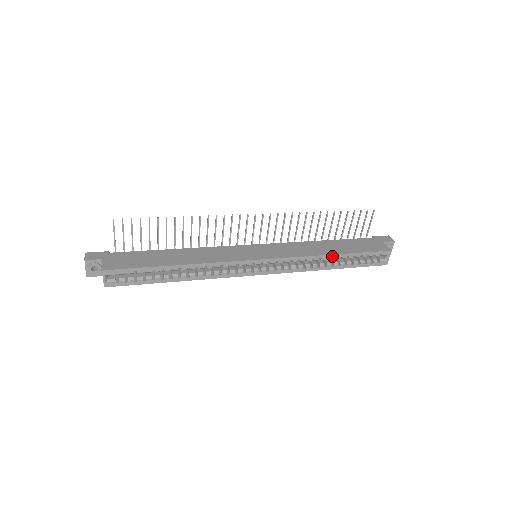
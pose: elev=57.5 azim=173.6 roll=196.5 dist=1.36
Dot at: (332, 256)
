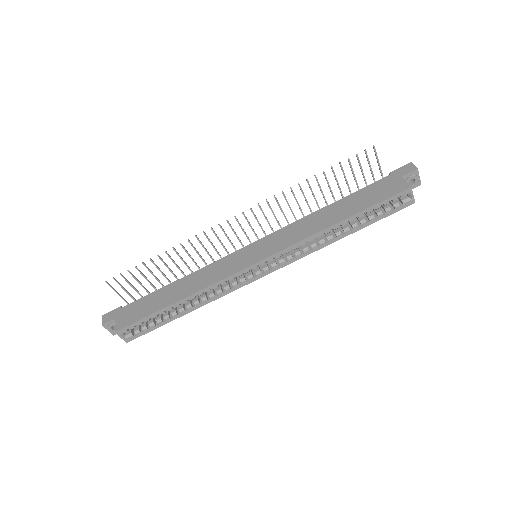
Dot at: (336, 225)
